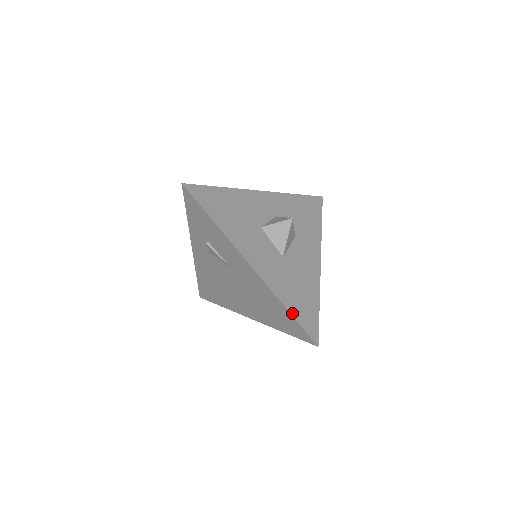
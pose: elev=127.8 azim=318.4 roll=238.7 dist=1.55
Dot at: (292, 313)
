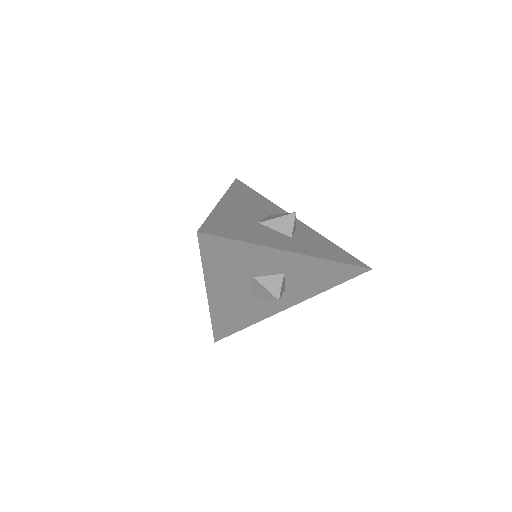
Dot at: (214, 325)
